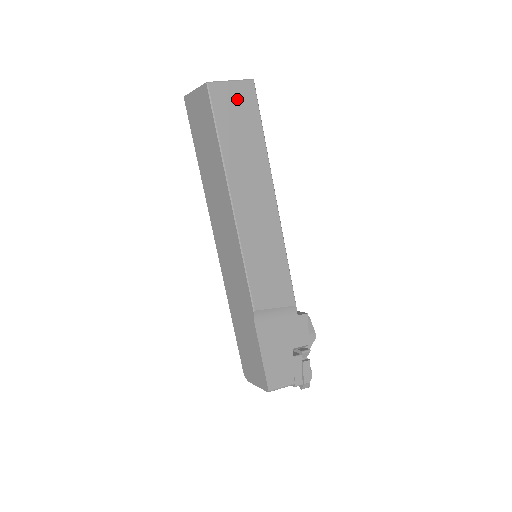
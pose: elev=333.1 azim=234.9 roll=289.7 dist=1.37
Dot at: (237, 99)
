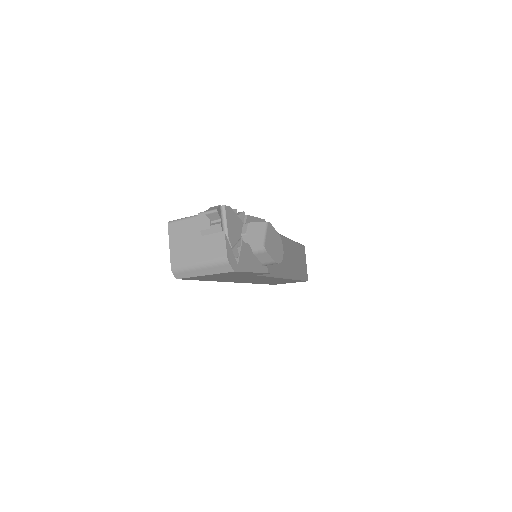
Dot at: occluded
